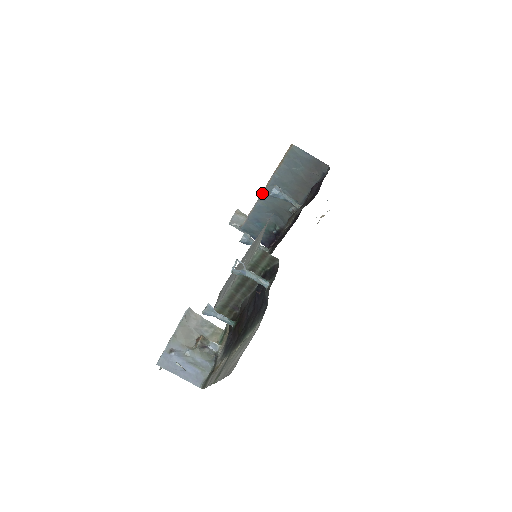
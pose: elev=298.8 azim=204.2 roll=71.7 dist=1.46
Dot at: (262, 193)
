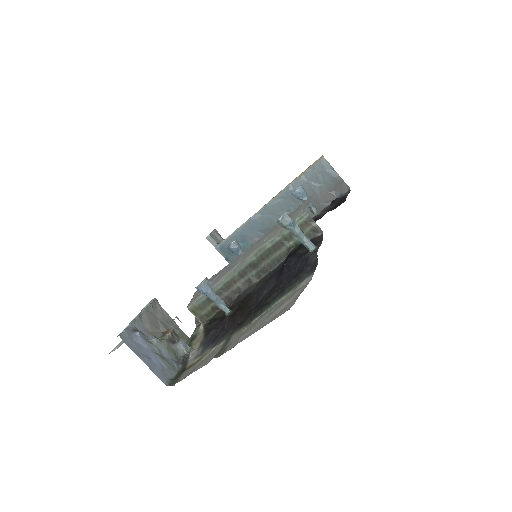
Dot at: (265, 205)
